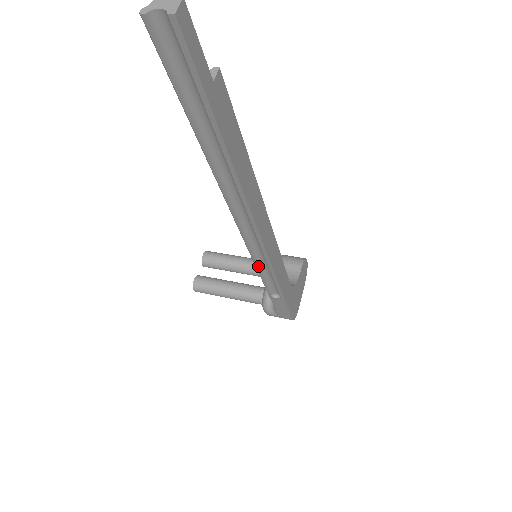
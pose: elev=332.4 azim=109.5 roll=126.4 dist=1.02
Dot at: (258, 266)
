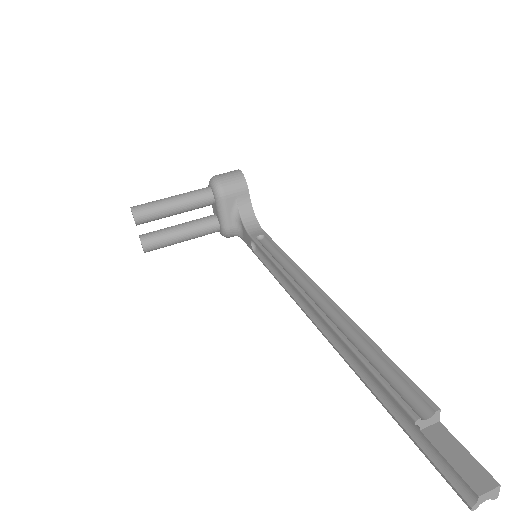
Dot at: (283, 284)
